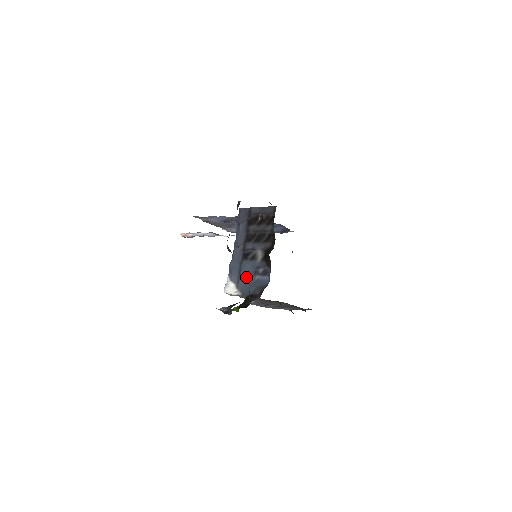
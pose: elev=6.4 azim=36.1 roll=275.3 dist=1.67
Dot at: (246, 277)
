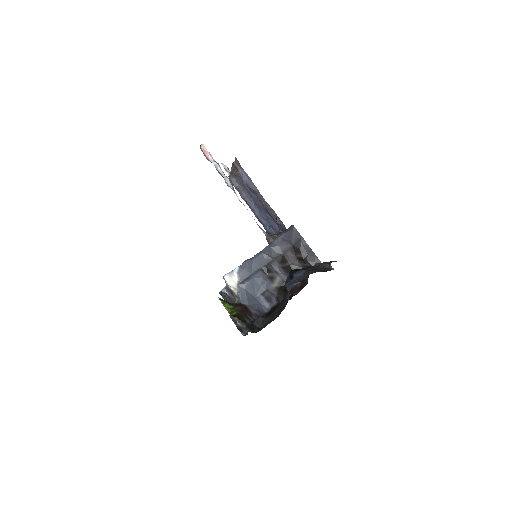
Dot at: (253, 287)
